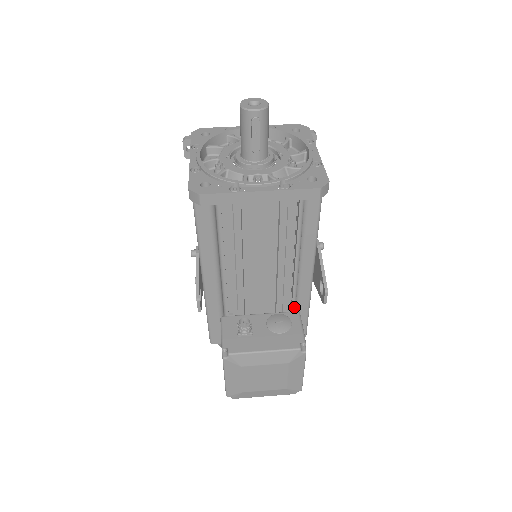
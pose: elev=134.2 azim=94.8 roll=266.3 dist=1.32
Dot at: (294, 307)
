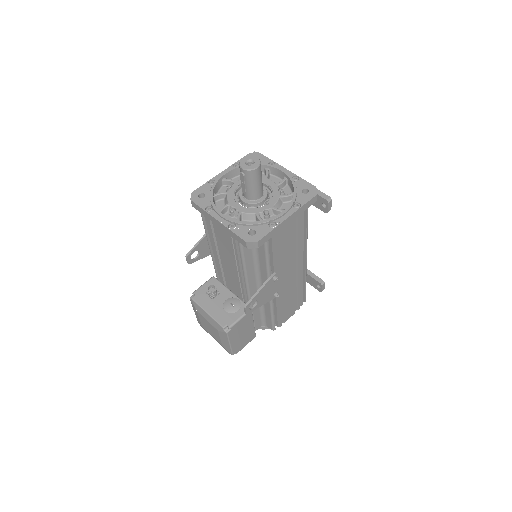
Dot at: occluded
